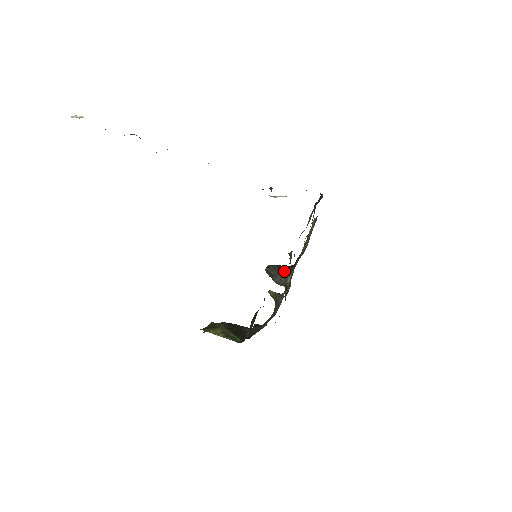
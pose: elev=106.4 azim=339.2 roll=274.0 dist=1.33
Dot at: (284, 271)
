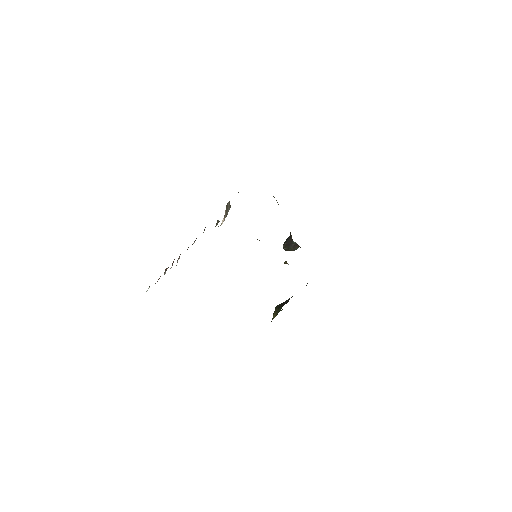
Dot at: (289, 240)
